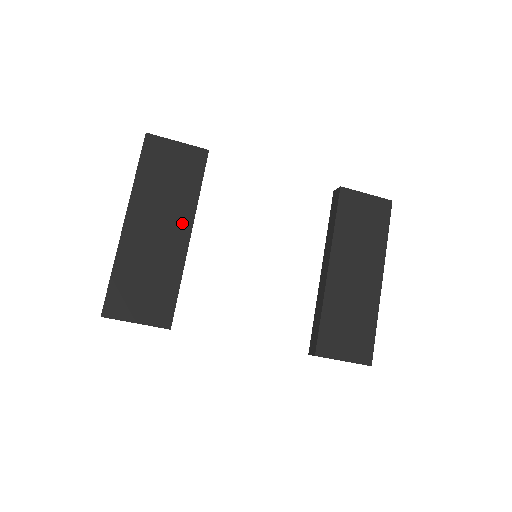
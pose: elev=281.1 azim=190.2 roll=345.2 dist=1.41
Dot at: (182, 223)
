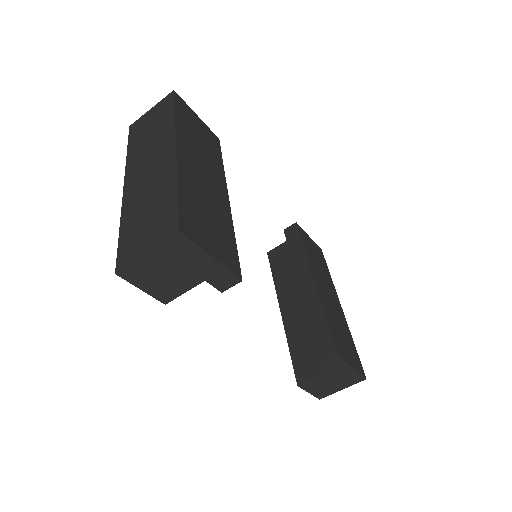
Dot at: (220, 182)
